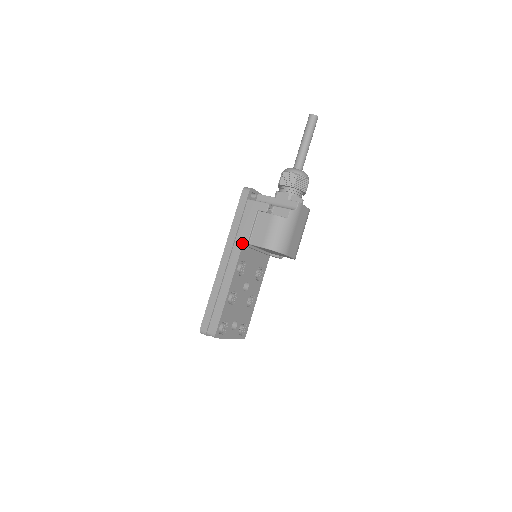
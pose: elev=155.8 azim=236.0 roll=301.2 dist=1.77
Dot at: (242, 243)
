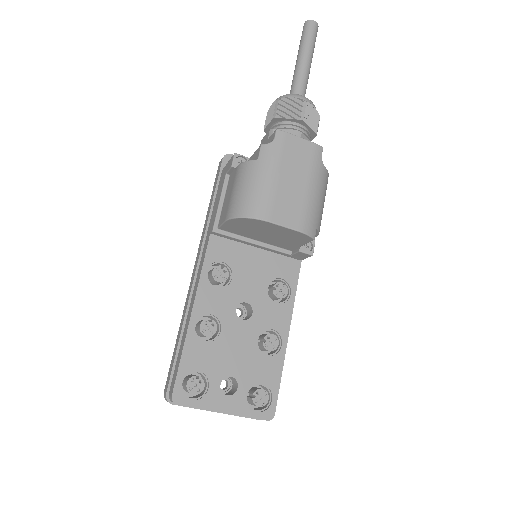
Dot at: (210, 231)
